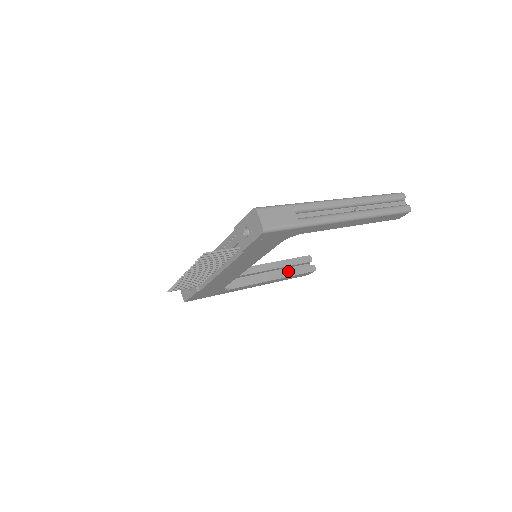
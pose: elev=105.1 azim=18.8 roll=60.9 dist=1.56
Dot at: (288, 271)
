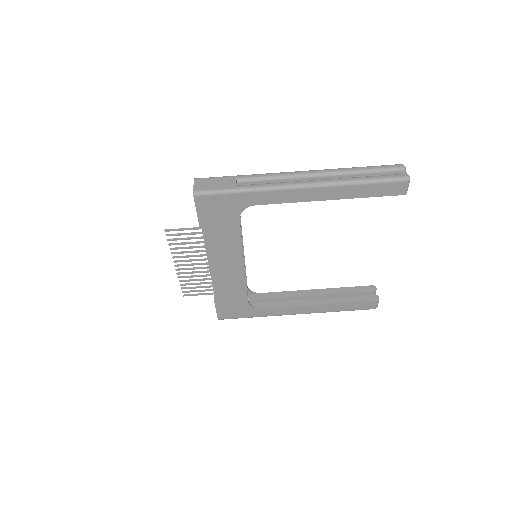
Dot at: (339, 298)
